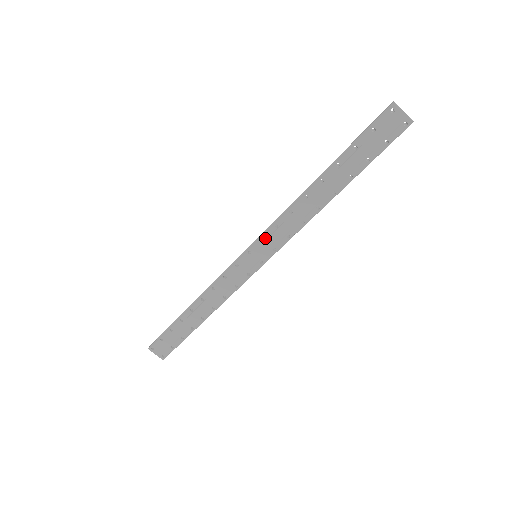
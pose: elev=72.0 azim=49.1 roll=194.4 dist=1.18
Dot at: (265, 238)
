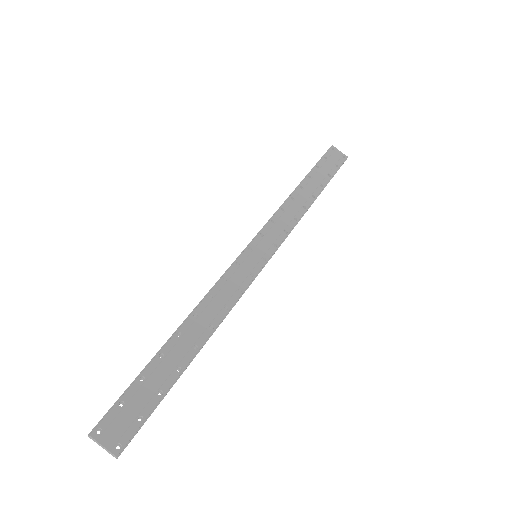
Dot at: (264, 233)
